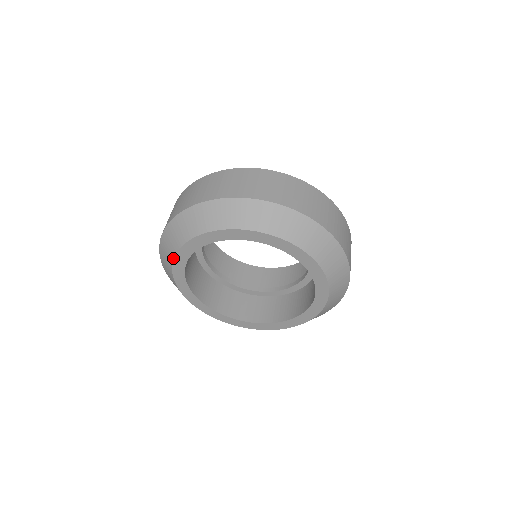
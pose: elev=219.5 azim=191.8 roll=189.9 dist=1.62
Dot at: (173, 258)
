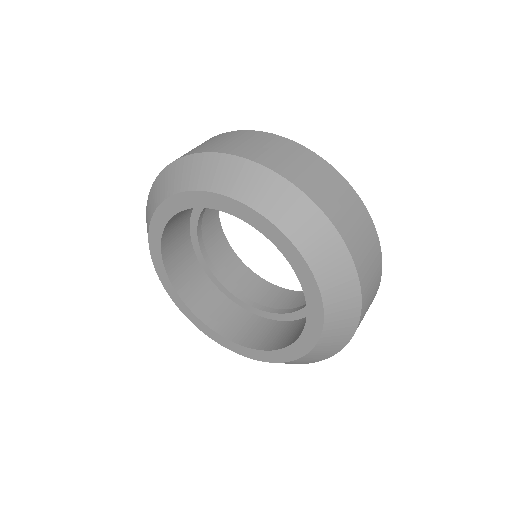
Dot at: occluded
